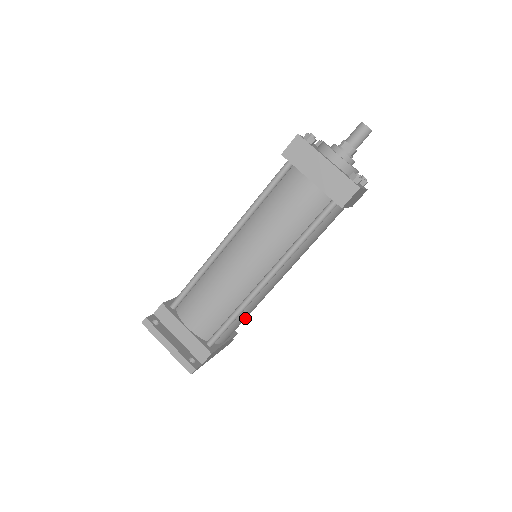
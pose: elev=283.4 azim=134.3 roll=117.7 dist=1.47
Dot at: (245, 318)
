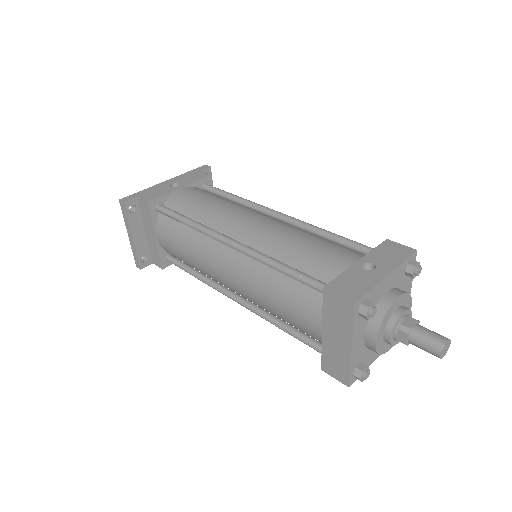
Dot at: occluded
